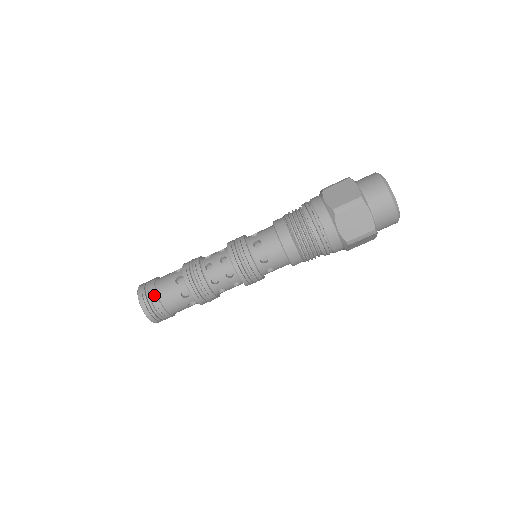
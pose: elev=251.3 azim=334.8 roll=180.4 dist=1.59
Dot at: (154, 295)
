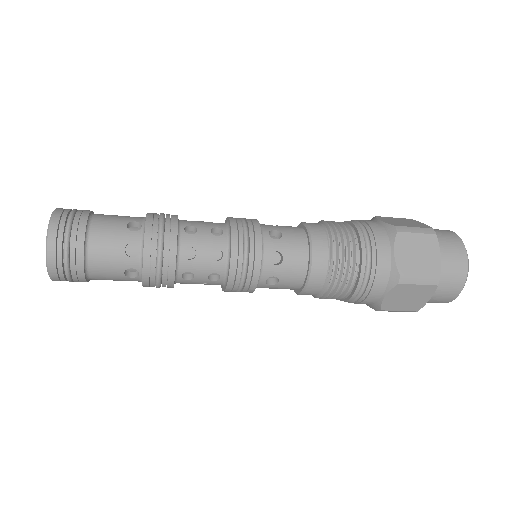
Dot at: (79, 255)
